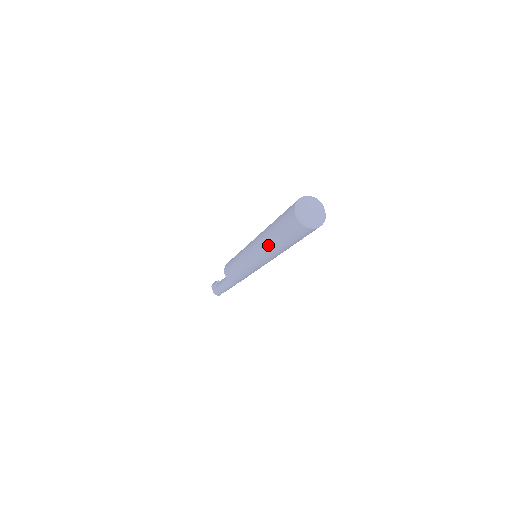
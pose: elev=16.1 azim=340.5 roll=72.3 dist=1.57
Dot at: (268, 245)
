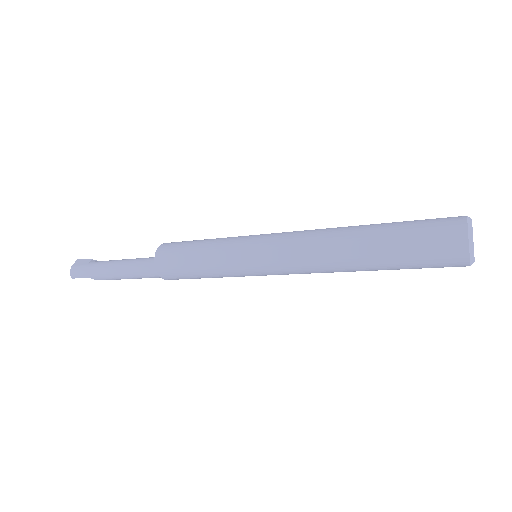
Dot at: (343, 238)
